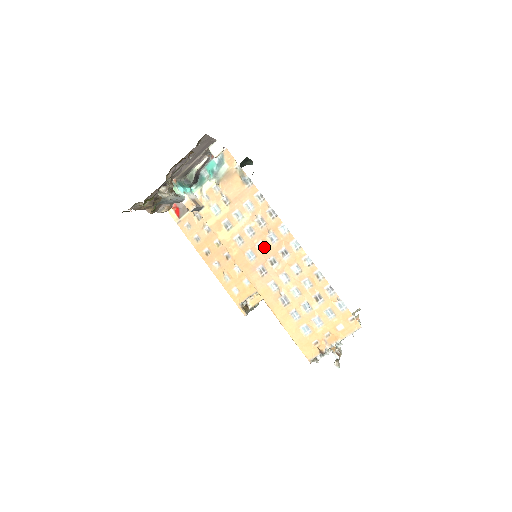
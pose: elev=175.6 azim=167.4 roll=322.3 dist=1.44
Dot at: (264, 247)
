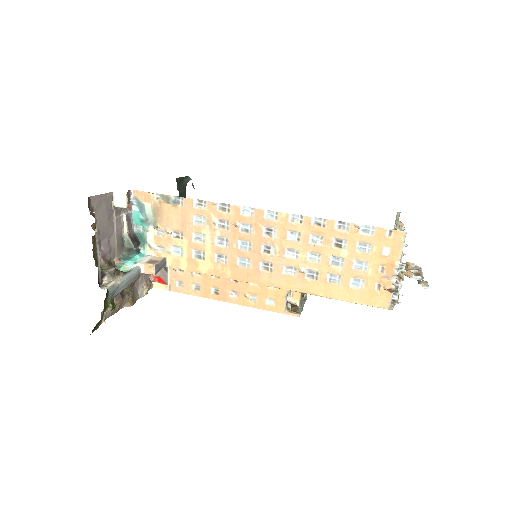
Dot at: (247, 244)
